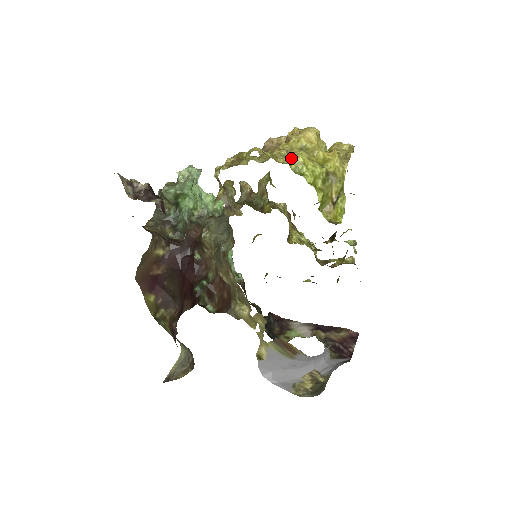
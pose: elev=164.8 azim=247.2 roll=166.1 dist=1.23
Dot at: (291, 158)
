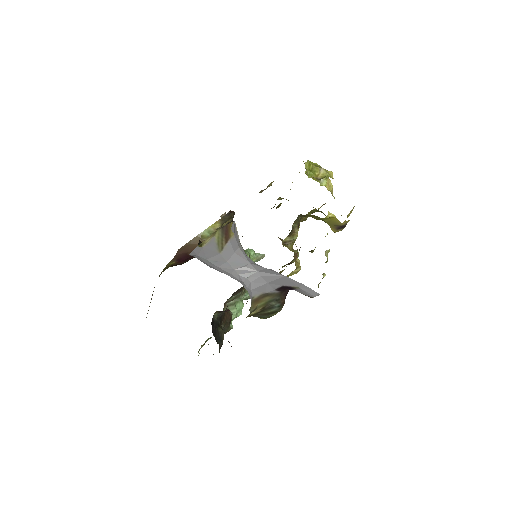
Dot at: occluded
